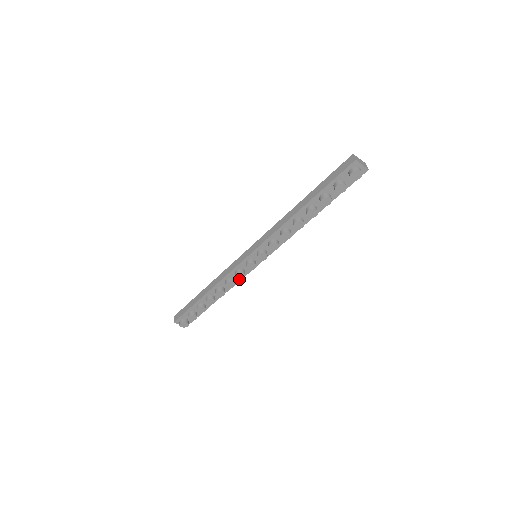
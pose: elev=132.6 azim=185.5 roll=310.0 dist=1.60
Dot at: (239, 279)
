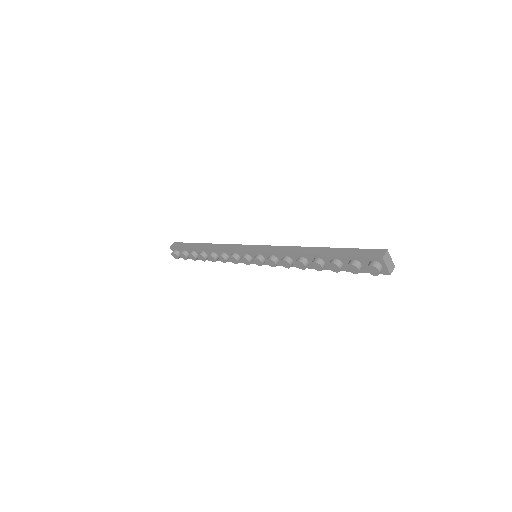
Dot at: occluded
